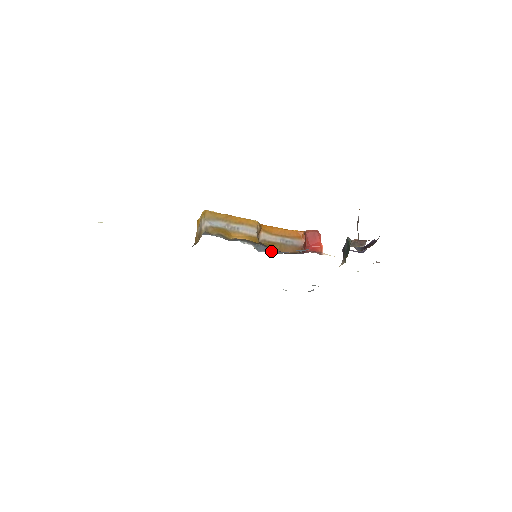
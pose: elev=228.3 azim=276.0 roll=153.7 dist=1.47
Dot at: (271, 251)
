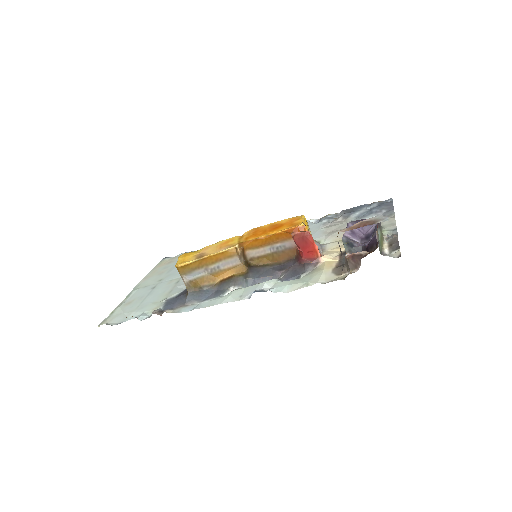
Dot at: occluded
